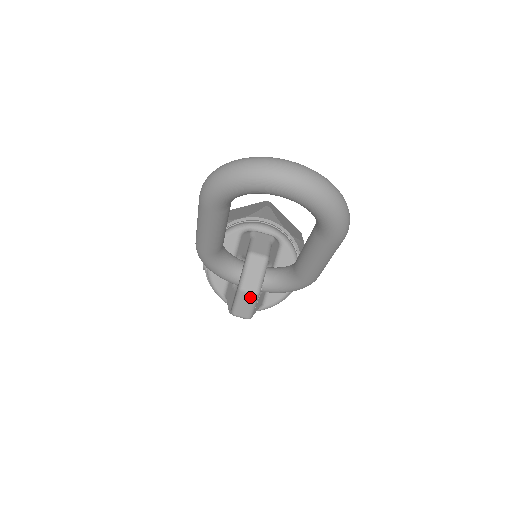
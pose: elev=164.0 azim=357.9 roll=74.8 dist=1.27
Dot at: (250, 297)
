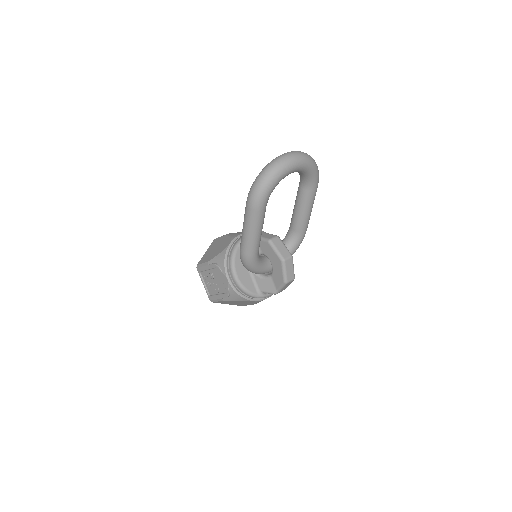
Dot at: (290, 261)
